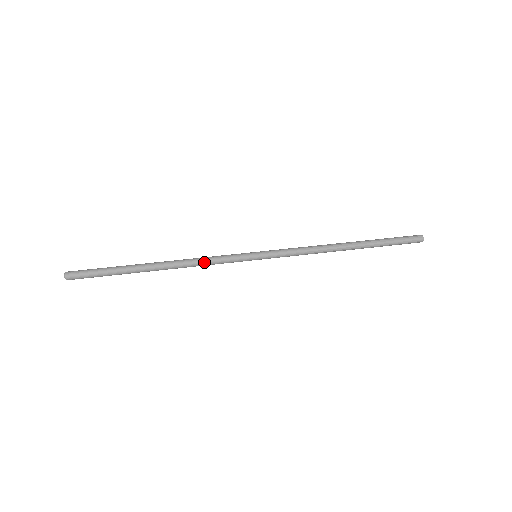
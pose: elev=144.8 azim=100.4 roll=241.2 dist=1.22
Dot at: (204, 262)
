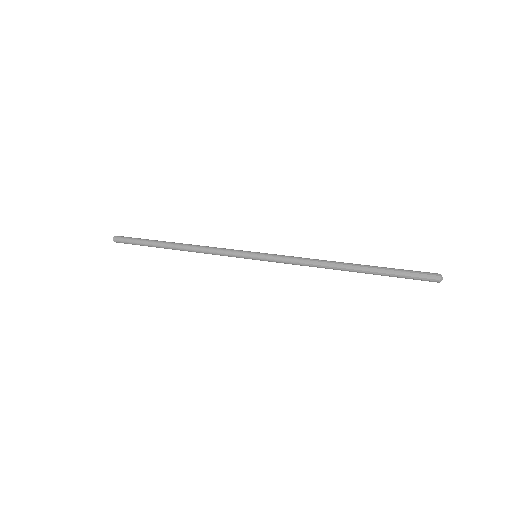
Dot at: (210, 251)
